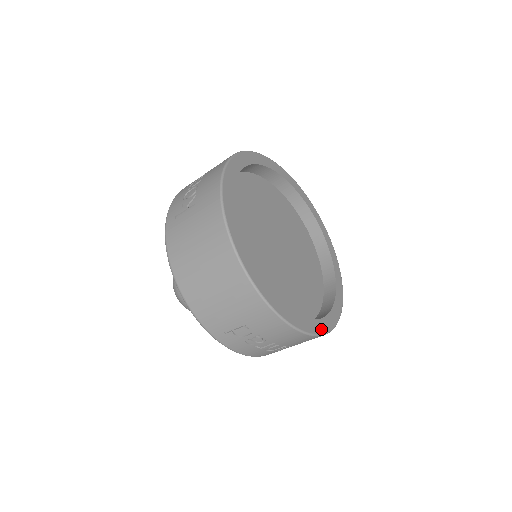
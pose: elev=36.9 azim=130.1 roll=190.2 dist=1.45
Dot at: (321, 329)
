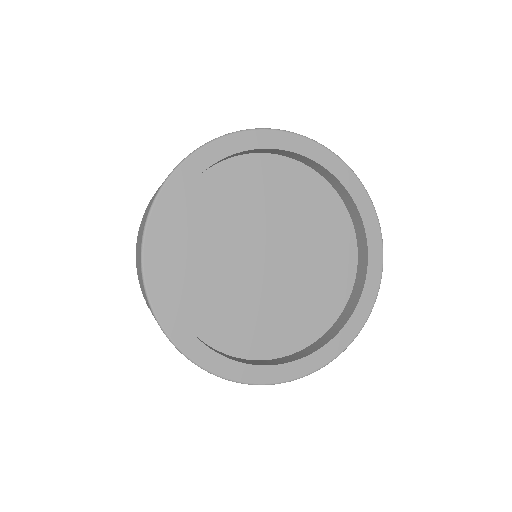
Dot at: (224, 370)
